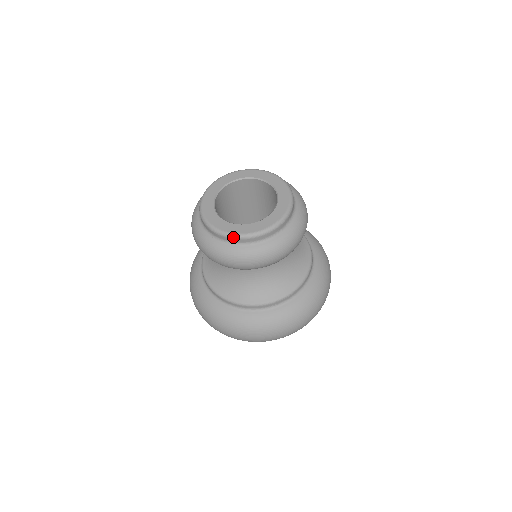
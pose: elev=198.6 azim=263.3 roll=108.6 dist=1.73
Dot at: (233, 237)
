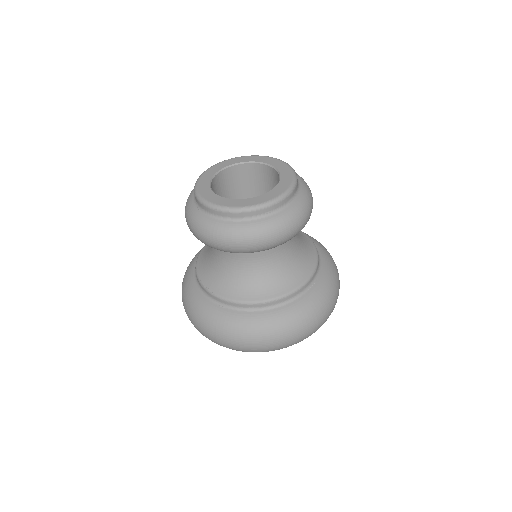
Dot at: (216, 208)
